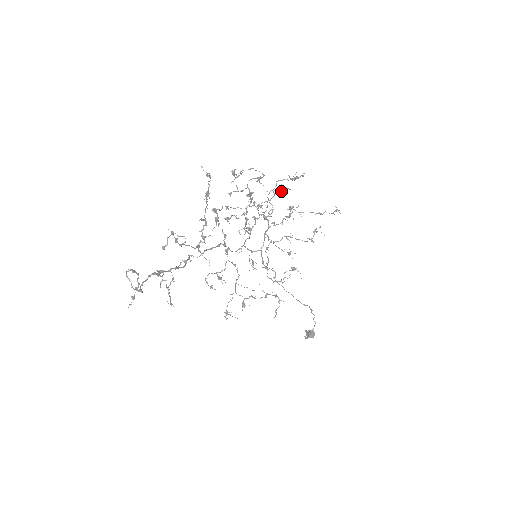
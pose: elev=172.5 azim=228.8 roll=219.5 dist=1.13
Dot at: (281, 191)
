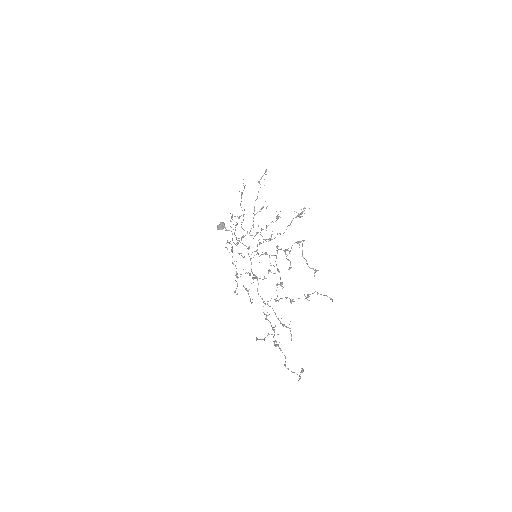
Dot at: (278, 218)
